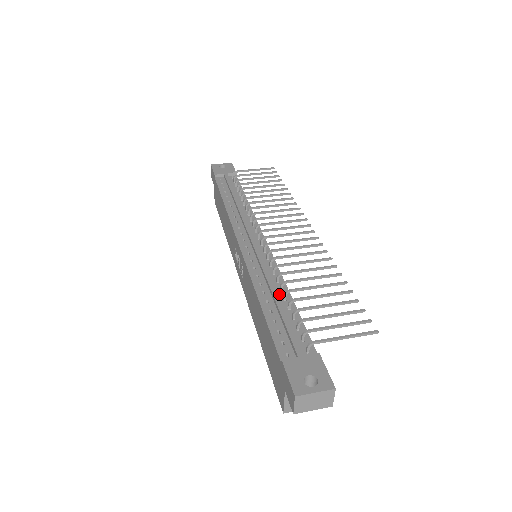
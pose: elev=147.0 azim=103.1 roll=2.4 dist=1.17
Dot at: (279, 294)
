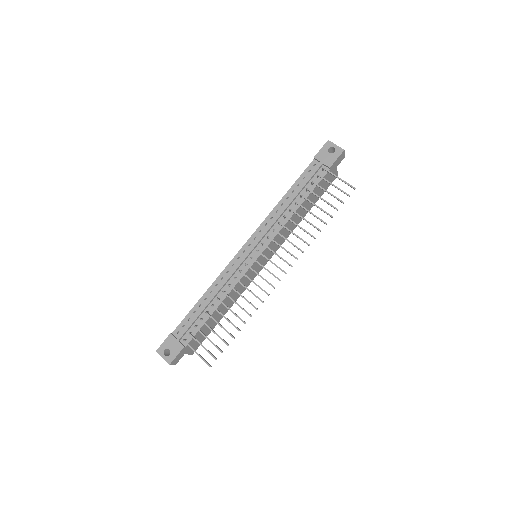
Dot at: (215, 300)
